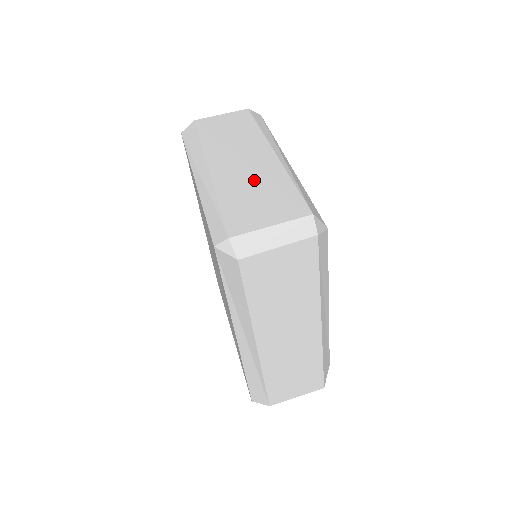
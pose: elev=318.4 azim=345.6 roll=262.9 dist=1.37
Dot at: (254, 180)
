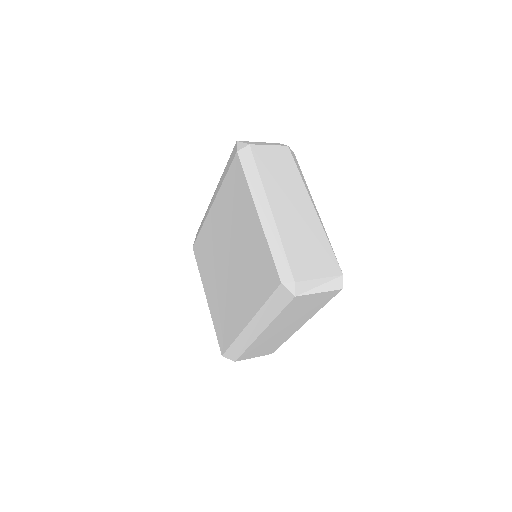
Dot at: (304, 231)
